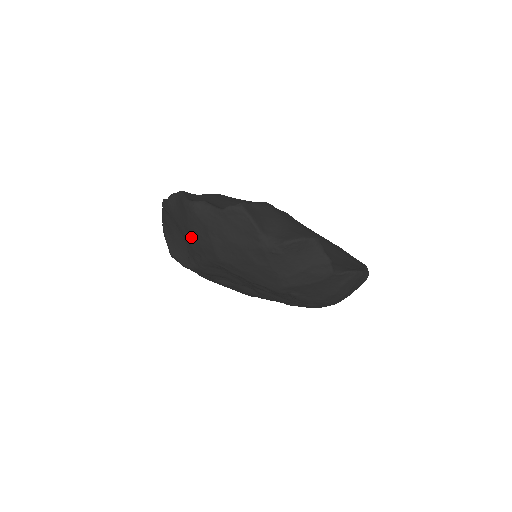
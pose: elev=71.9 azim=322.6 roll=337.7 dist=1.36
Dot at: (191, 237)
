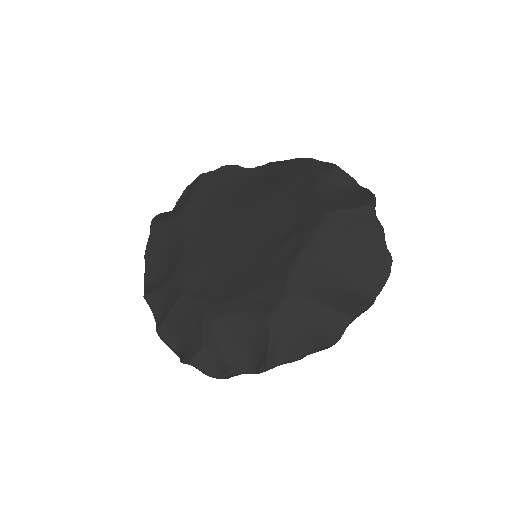
Dot at: occluded
